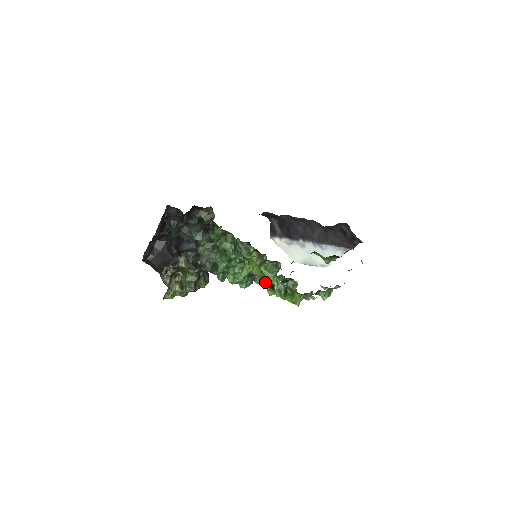
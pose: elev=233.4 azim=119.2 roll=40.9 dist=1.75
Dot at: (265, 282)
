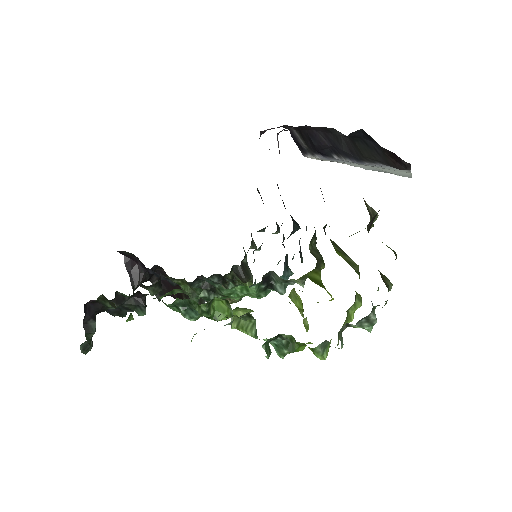
Dot at: occluded
